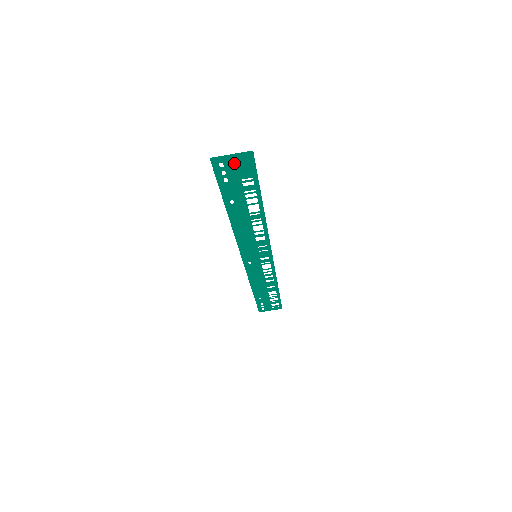
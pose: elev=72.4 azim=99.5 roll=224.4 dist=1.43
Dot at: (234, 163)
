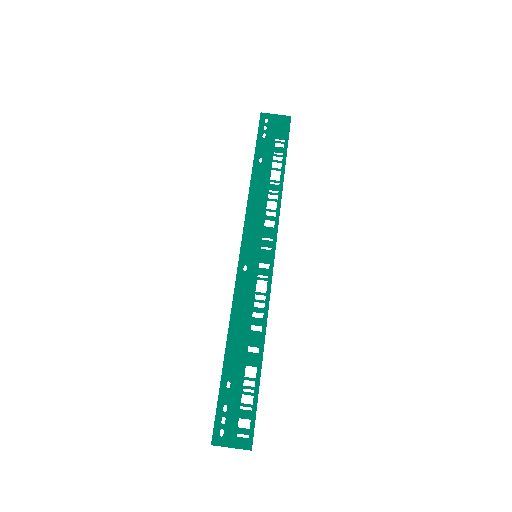
Dot at: (275, 123)
